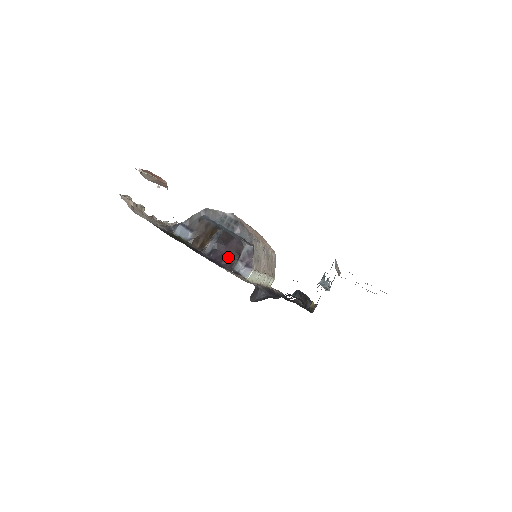
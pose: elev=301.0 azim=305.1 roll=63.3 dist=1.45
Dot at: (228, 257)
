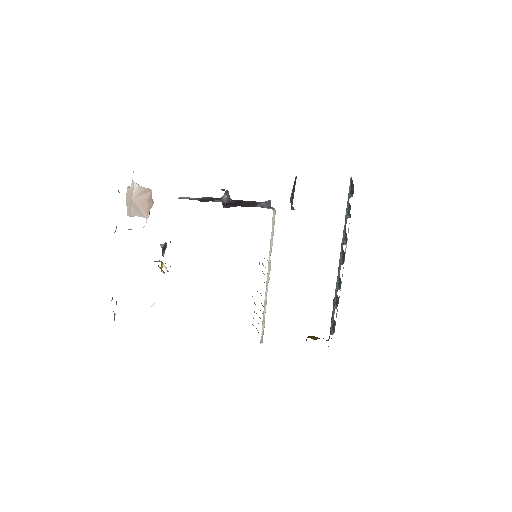
Dot at: (244, 206)
